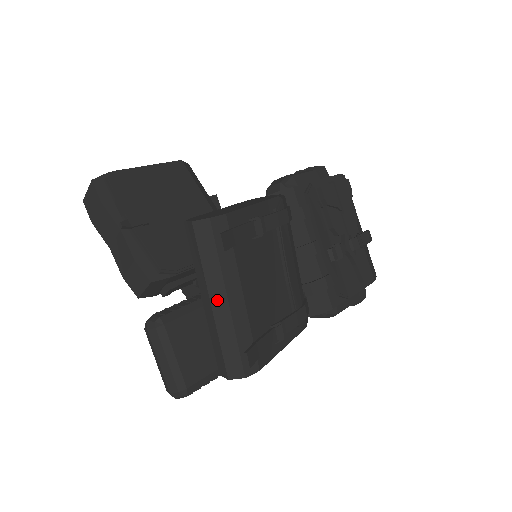
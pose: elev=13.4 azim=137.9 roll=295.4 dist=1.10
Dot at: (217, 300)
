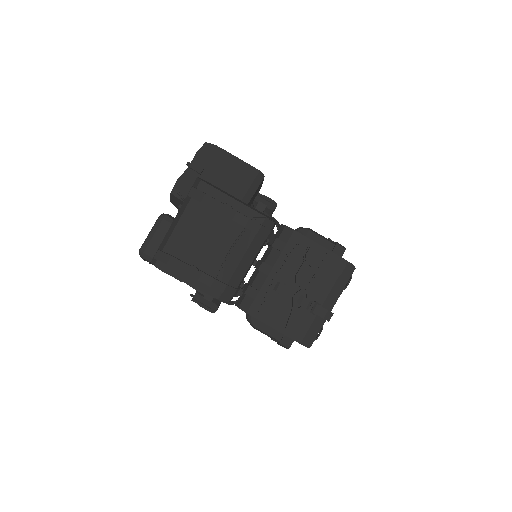
Dot at: (176, 220)
